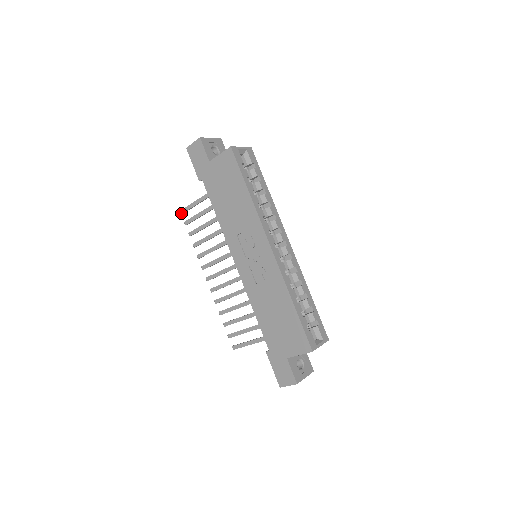
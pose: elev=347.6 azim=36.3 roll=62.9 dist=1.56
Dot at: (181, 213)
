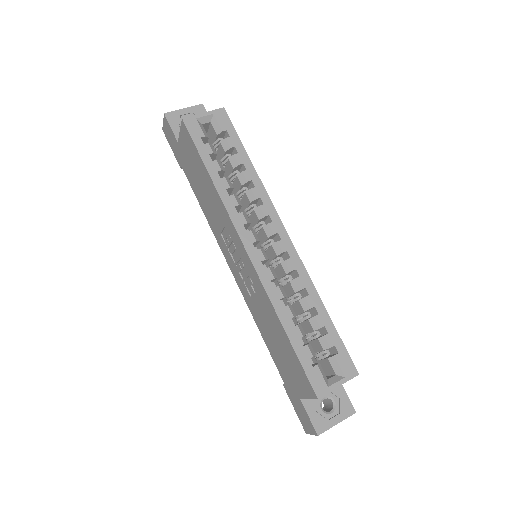
Dot at: occluded
